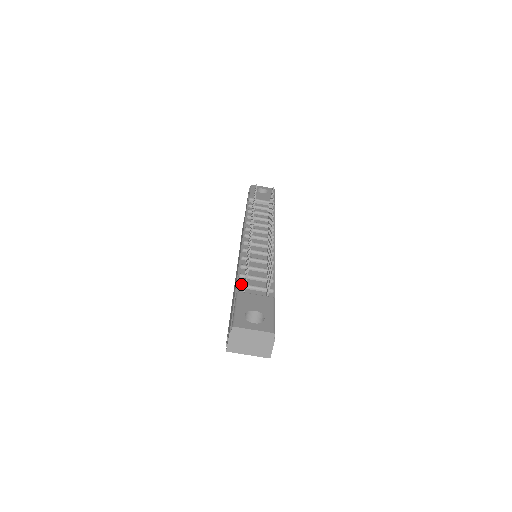
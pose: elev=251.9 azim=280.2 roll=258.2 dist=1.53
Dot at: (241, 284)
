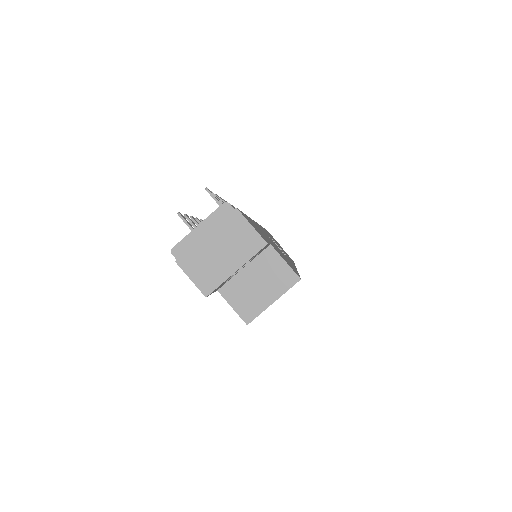
Dot at: occluded
